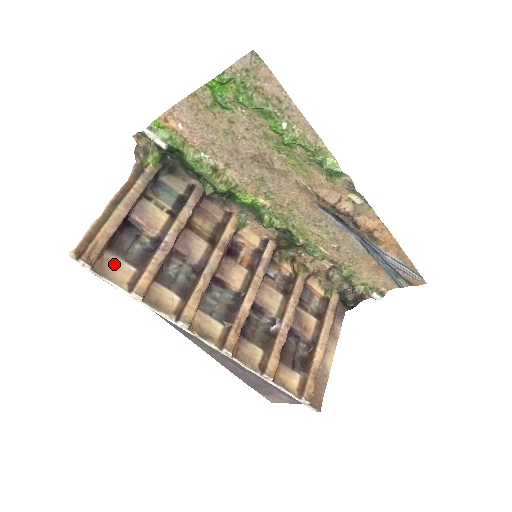
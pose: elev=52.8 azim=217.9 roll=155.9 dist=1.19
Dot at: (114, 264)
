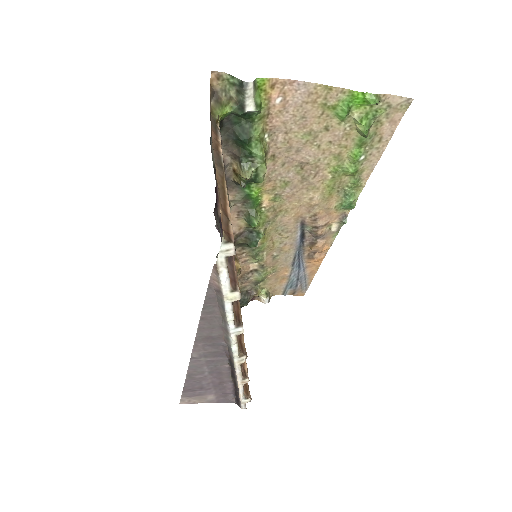
Dot at: occluded
